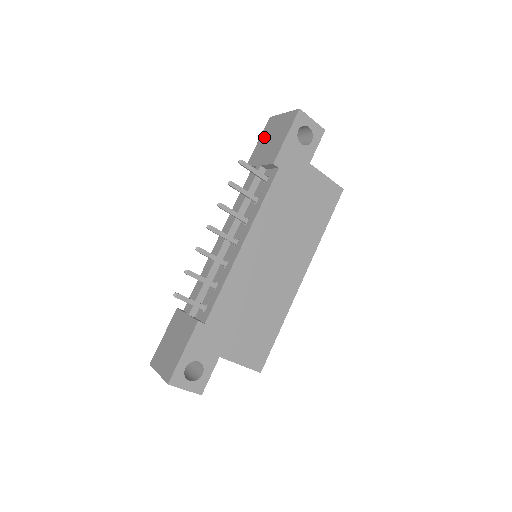
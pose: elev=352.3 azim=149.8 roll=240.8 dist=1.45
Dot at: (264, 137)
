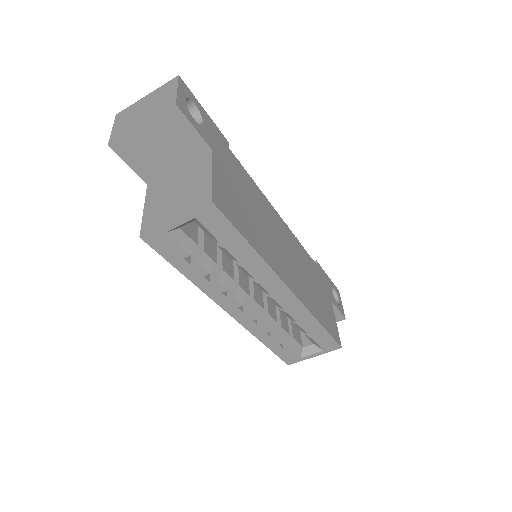
Dot at: occluded
